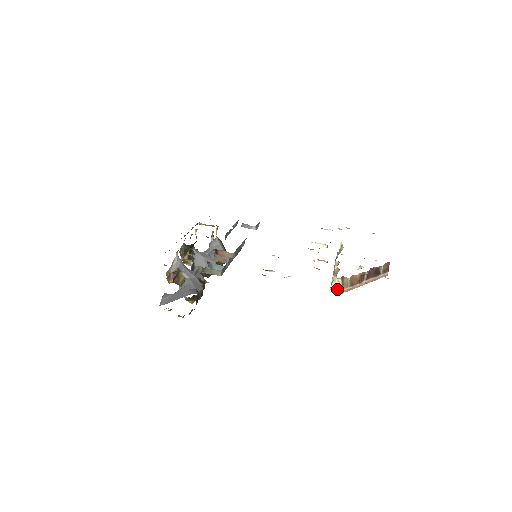
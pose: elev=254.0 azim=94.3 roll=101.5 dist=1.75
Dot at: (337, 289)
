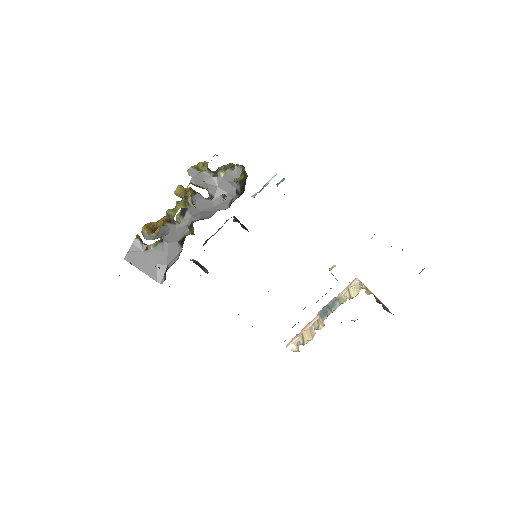
Dot at: (294, 351)
